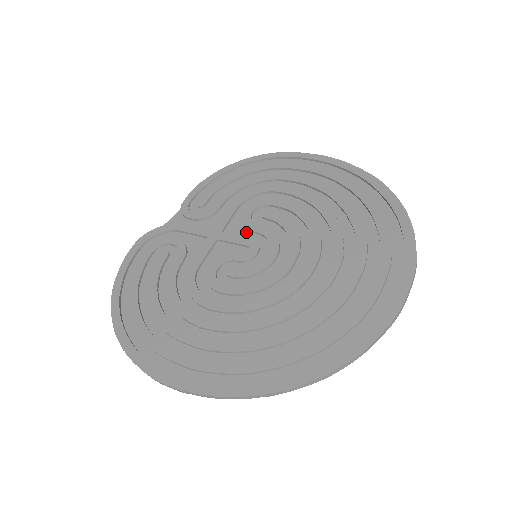
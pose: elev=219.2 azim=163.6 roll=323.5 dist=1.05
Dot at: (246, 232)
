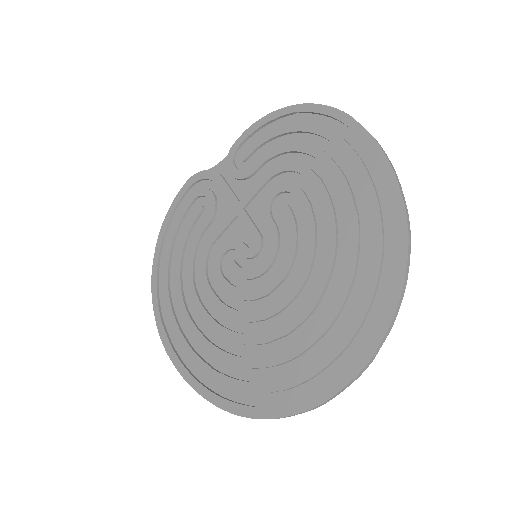
Dot at: (261, 219)
